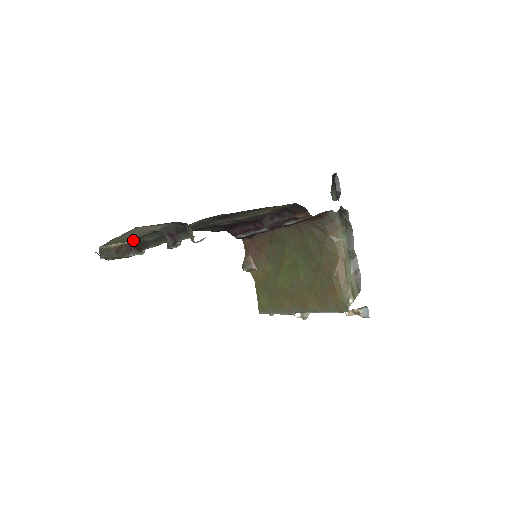
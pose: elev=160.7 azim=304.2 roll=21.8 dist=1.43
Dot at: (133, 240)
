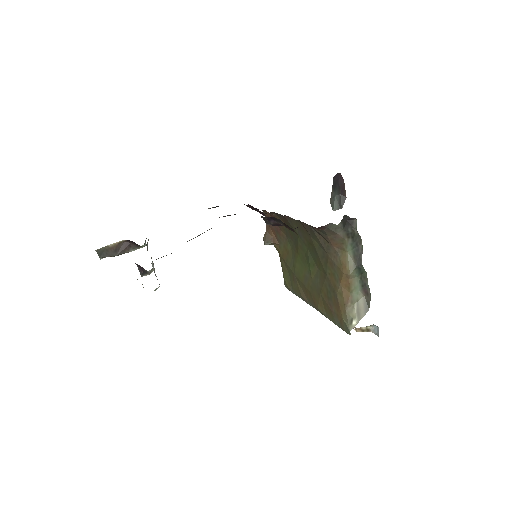
Dot at: occluded
